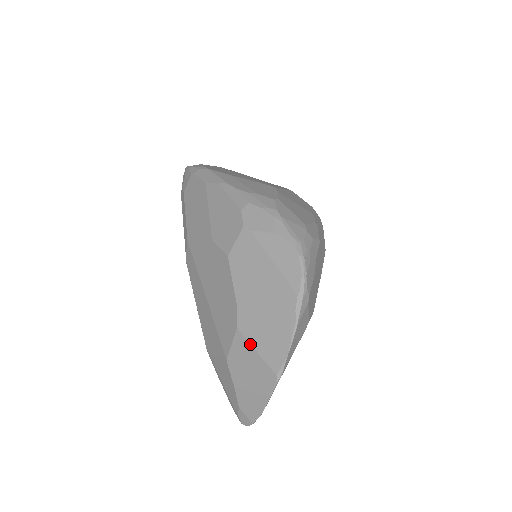
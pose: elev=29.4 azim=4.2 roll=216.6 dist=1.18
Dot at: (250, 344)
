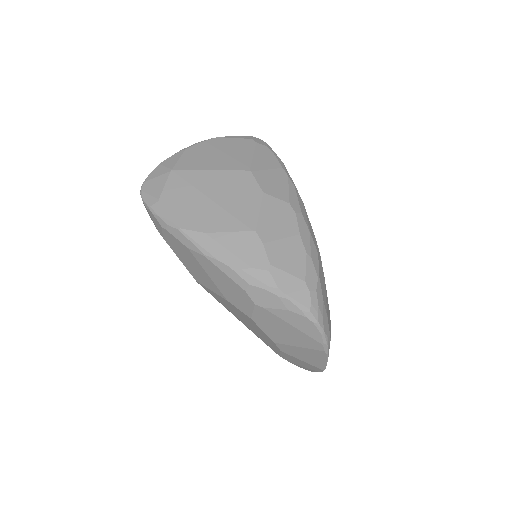
Dot at: (295, 358)
